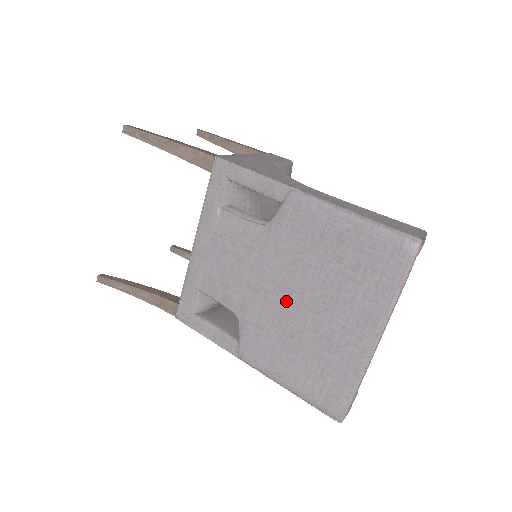
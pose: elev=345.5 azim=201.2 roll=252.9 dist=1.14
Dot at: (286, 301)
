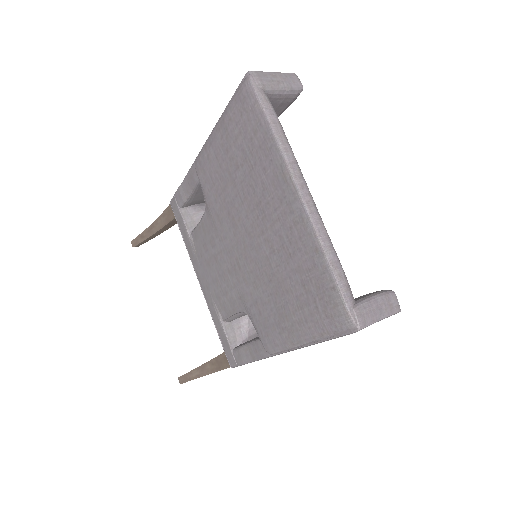
Dot at: (247, 252)
